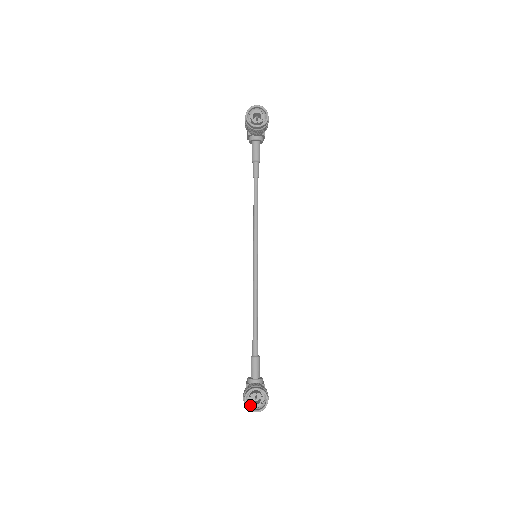
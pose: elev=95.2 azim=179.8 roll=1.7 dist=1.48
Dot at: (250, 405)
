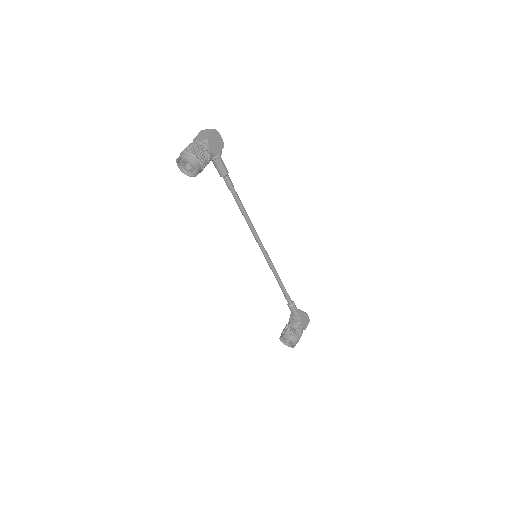
Dot at: (287, 340)
